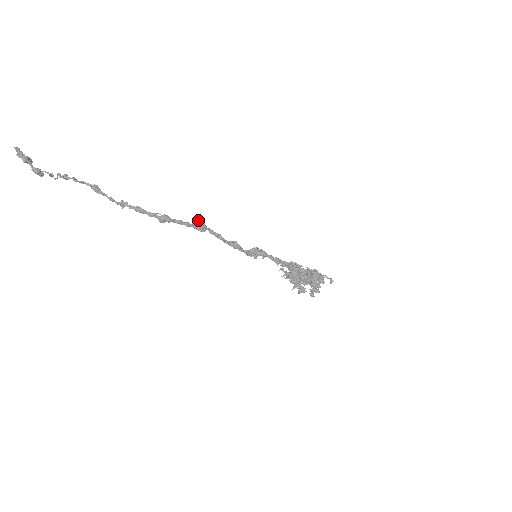
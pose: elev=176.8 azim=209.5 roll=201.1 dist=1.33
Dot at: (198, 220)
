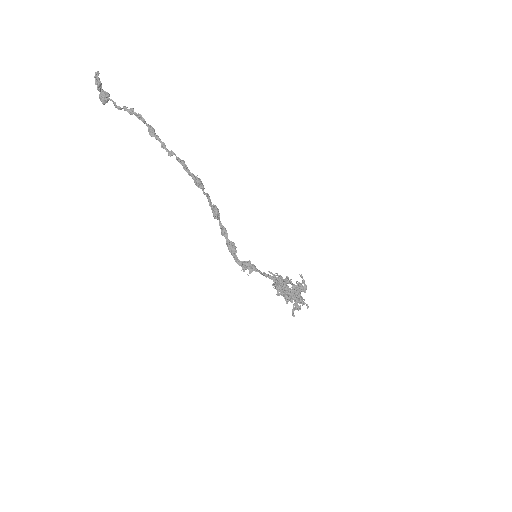
Dot at: (216, 206)
